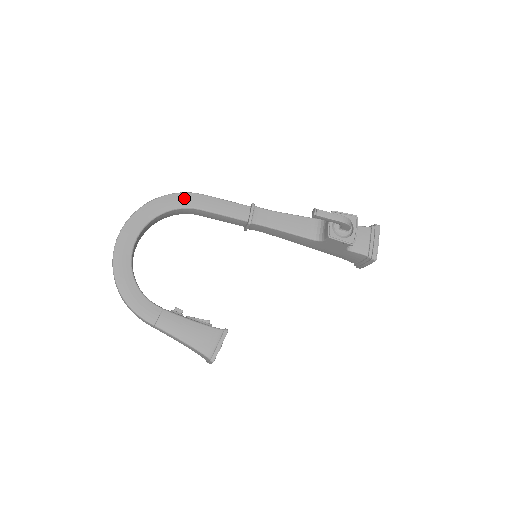
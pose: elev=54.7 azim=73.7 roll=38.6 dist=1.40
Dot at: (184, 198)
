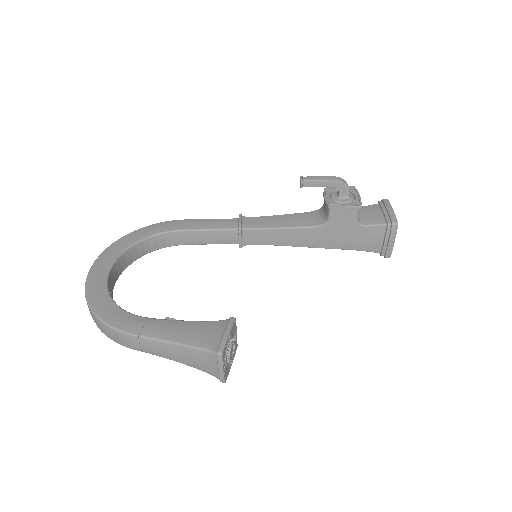
Dot at: (164, 225)
